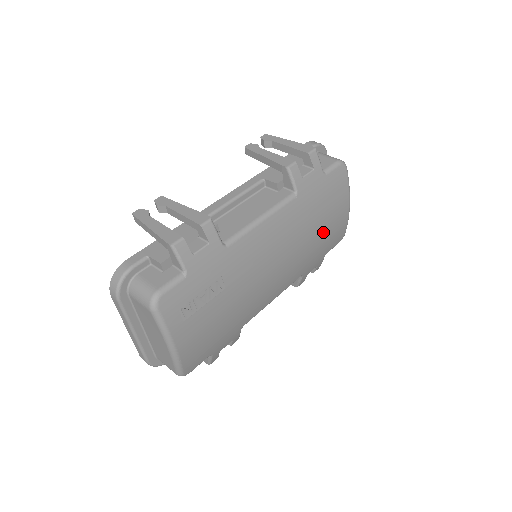
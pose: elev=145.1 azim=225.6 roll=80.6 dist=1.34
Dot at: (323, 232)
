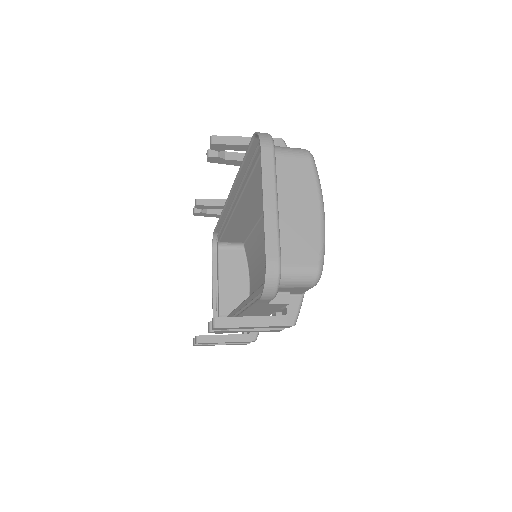
Dot at: occluded
